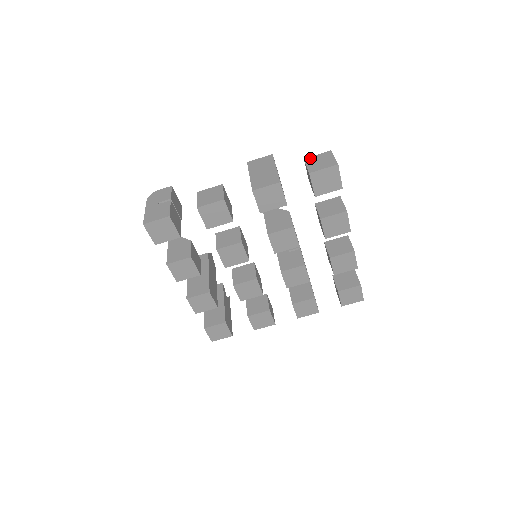
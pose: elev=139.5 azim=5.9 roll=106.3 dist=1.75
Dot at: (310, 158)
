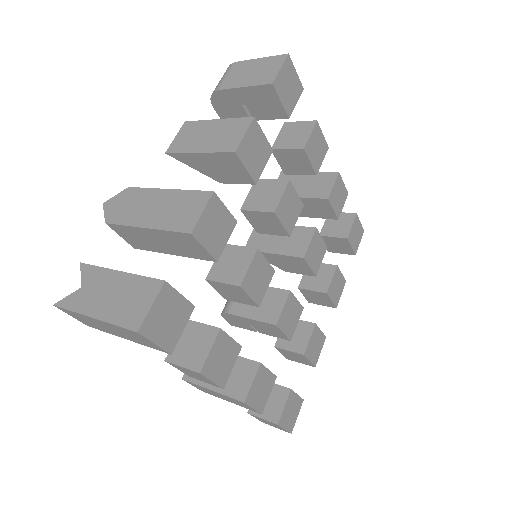
Dot at: occluded
